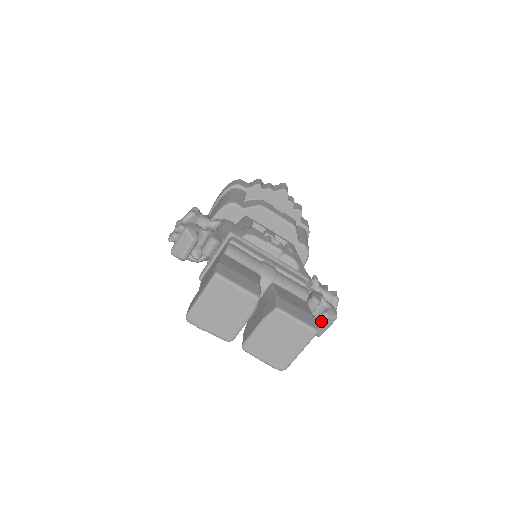
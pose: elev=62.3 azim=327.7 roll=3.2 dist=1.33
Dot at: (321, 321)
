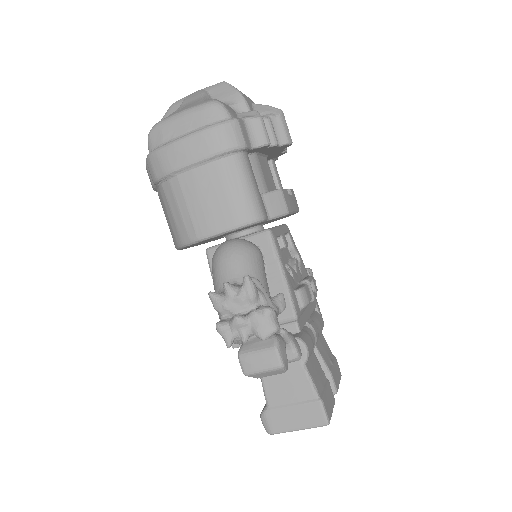
Dot at: occluded
